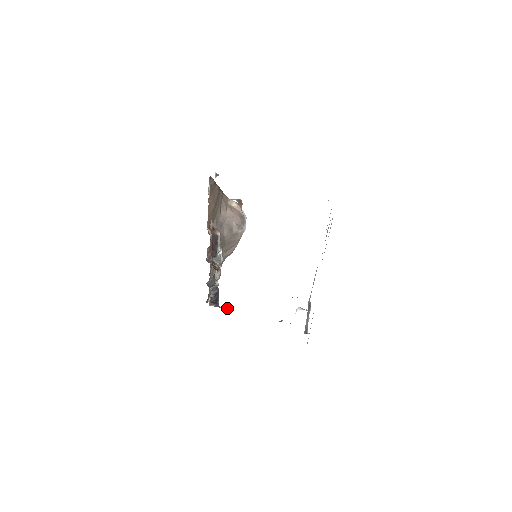
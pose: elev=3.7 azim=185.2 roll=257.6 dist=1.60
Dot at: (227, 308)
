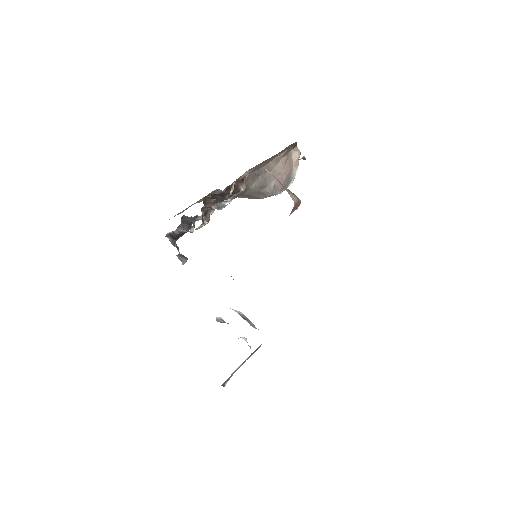
Dot at: (181, 254)
